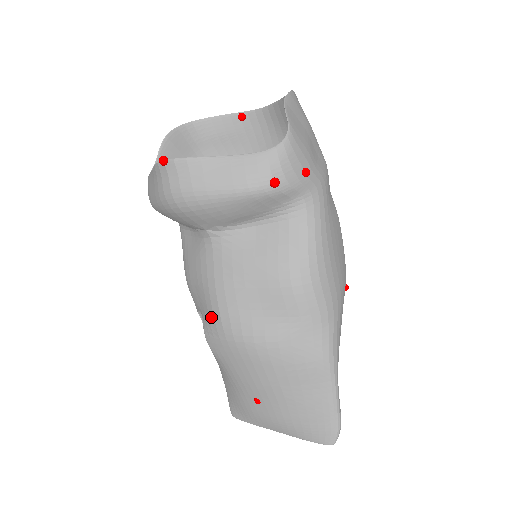
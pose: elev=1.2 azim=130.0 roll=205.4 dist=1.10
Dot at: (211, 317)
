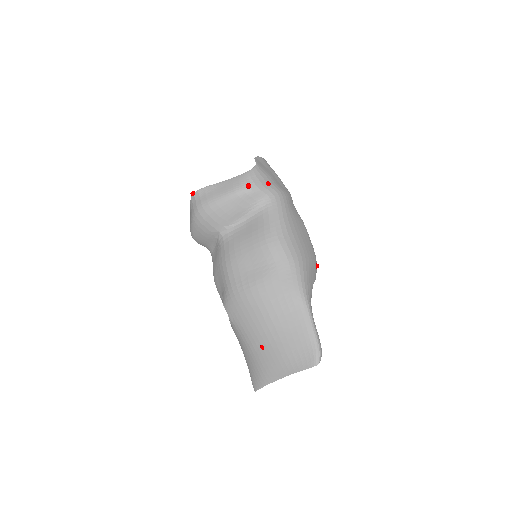
Dot at: (225, 286)
